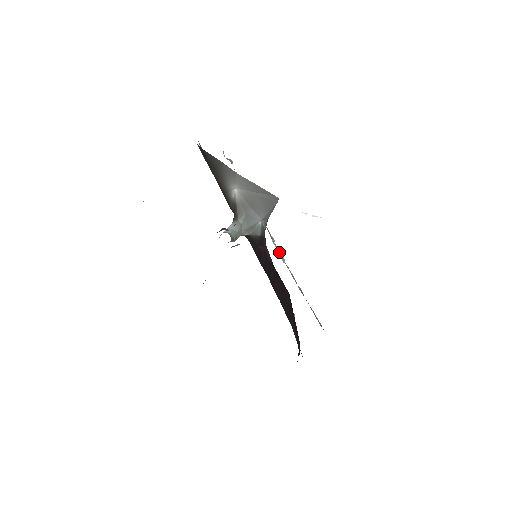
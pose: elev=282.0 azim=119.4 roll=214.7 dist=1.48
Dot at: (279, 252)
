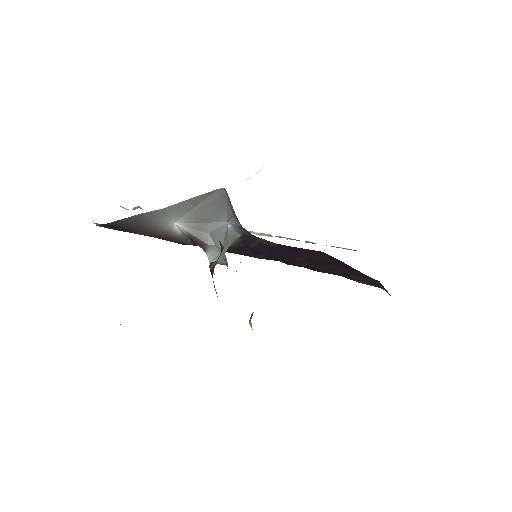
Dot at: occluded
